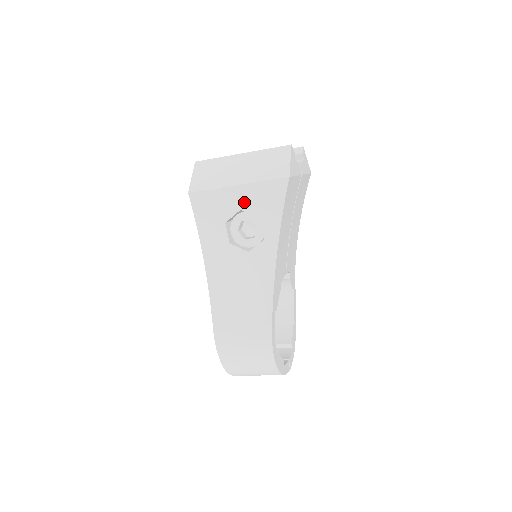
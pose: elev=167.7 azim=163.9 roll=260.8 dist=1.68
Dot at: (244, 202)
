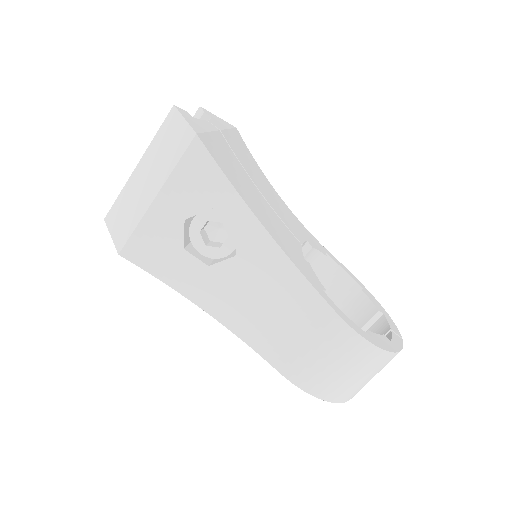
Dot at: (180, 208)
